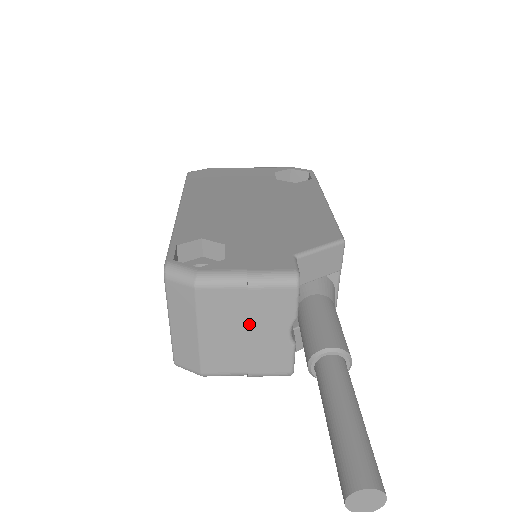
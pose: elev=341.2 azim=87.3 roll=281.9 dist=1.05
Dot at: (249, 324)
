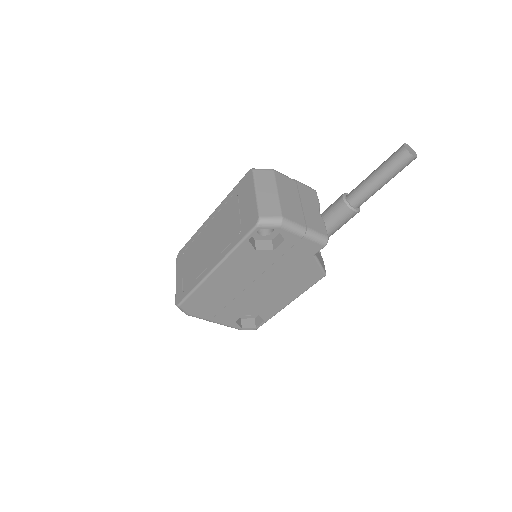
Dot at: (301, 198)
